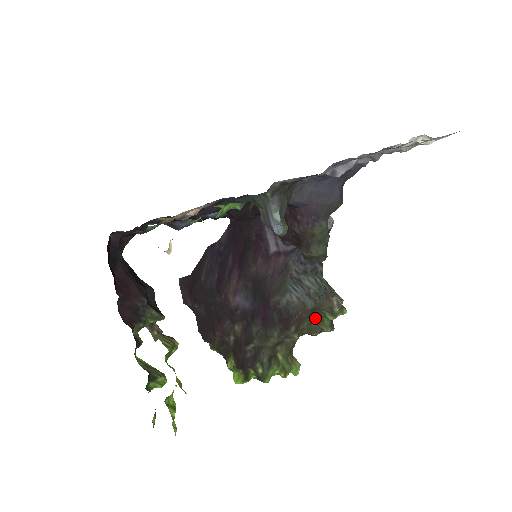
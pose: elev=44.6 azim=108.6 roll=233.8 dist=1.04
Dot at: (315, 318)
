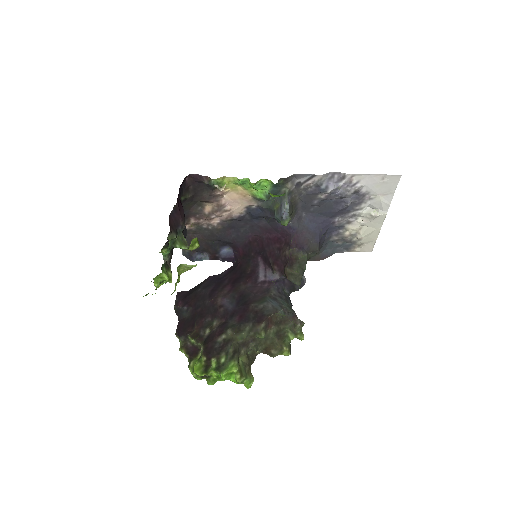
Dot at: (279, 334)
